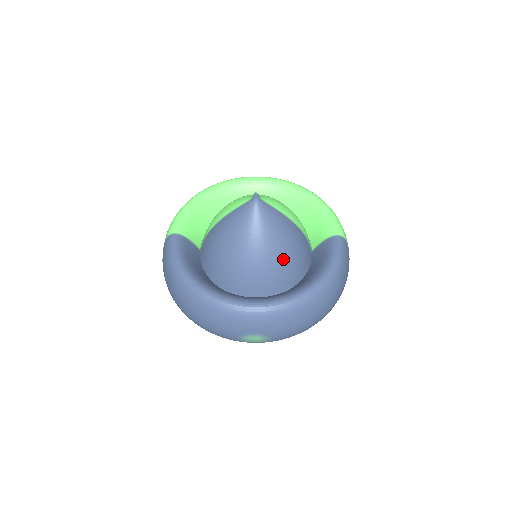
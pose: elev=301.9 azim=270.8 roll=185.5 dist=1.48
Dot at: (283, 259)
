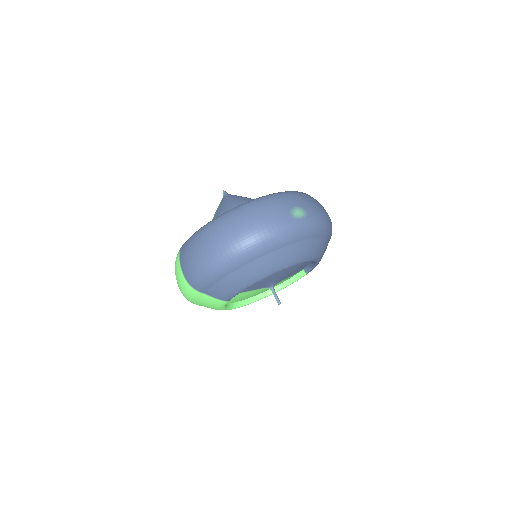
Dot at: occluded
